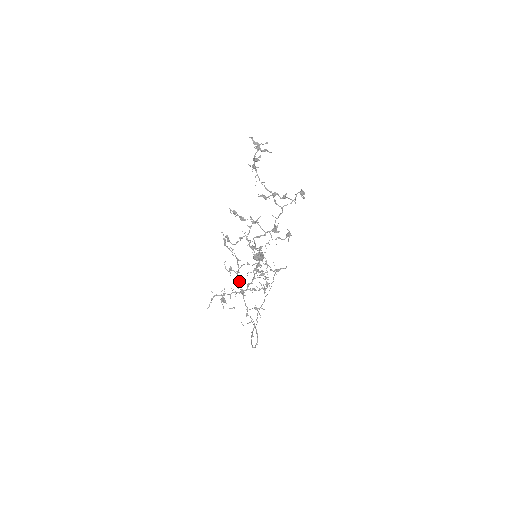
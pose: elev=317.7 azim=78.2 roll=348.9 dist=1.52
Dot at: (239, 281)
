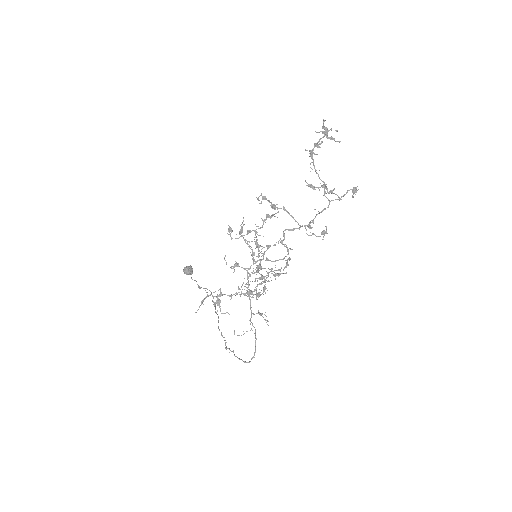
Dot at: occluded
